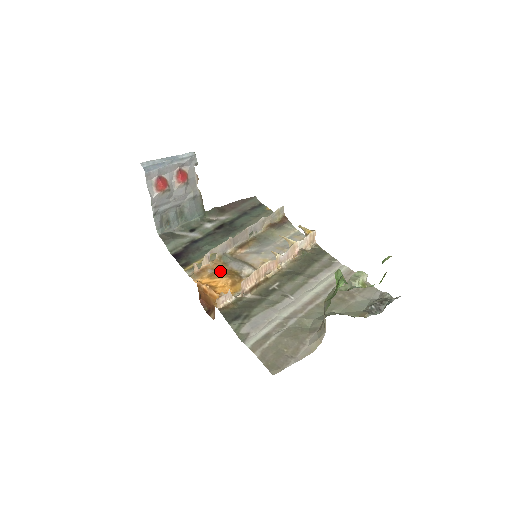
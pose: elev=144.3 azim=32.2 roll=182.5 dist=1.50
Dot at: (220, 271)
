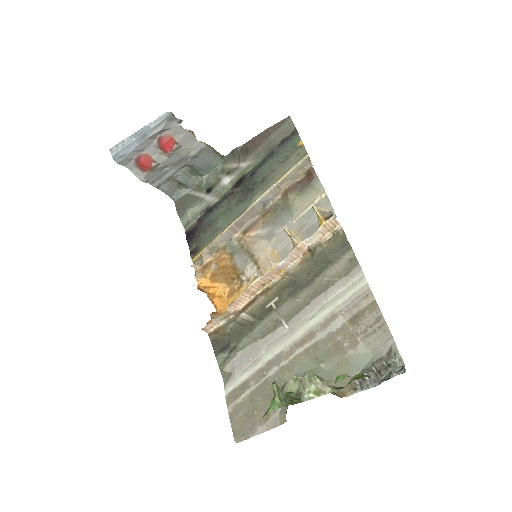
Dot at: (223, 269)
